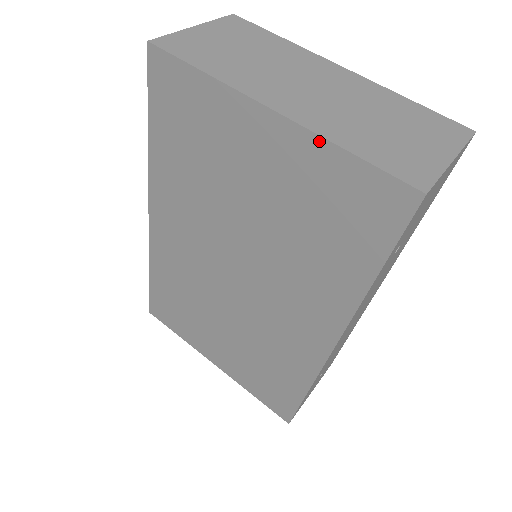
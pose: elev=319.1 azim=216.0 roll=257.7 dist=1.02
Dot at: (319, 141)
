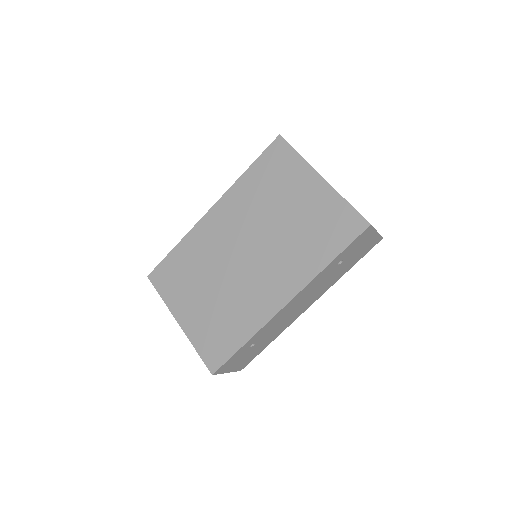
Dot at: (337, 194)
